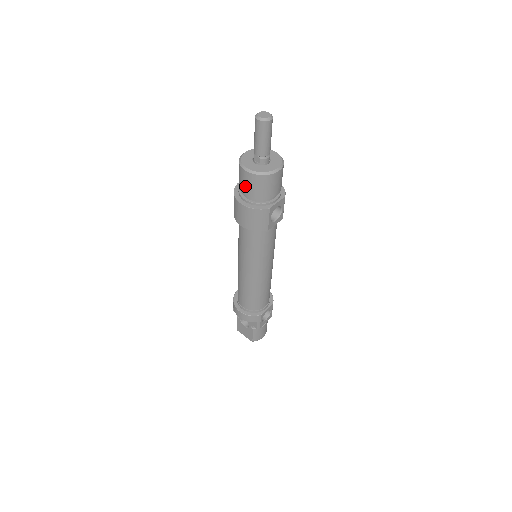
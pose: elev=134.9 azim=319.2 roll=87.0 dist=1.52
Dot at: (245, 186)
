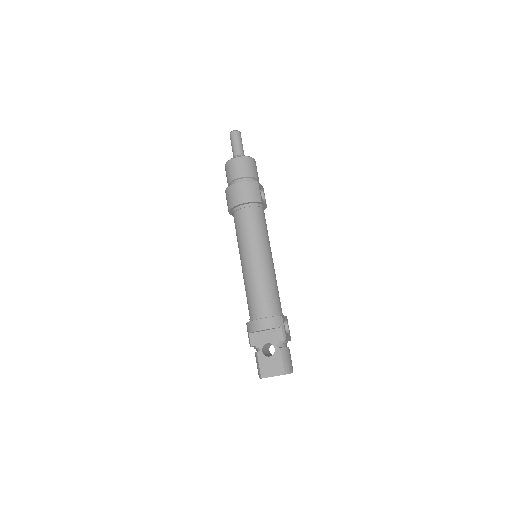
Dot at: (236, 170)
